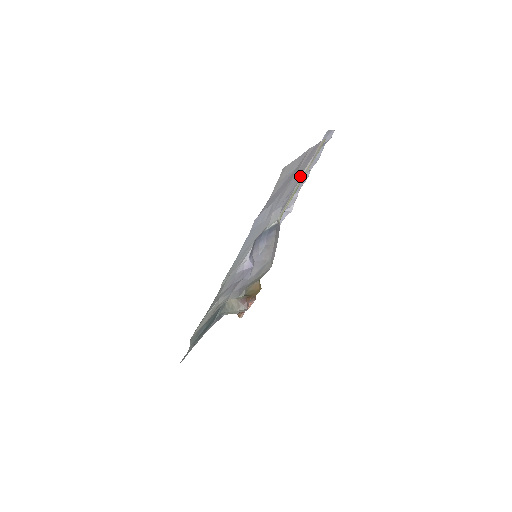
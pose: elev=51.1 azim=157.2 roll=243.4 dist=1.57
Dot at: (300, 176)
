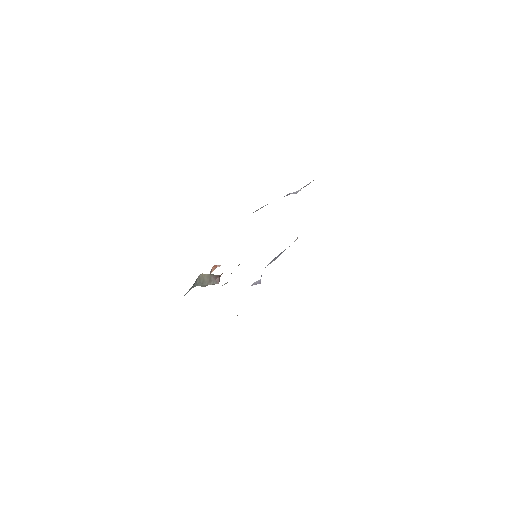
Dot at: occluded
